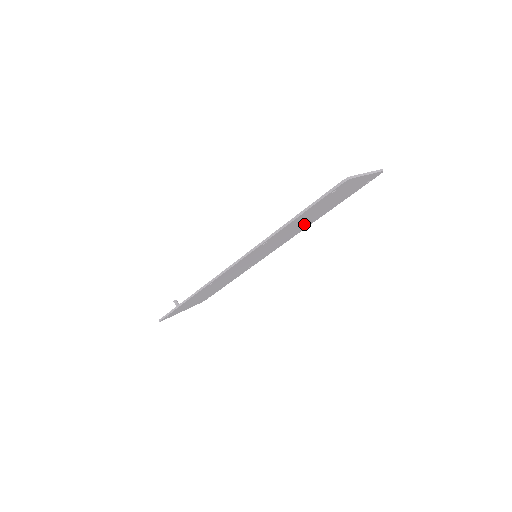
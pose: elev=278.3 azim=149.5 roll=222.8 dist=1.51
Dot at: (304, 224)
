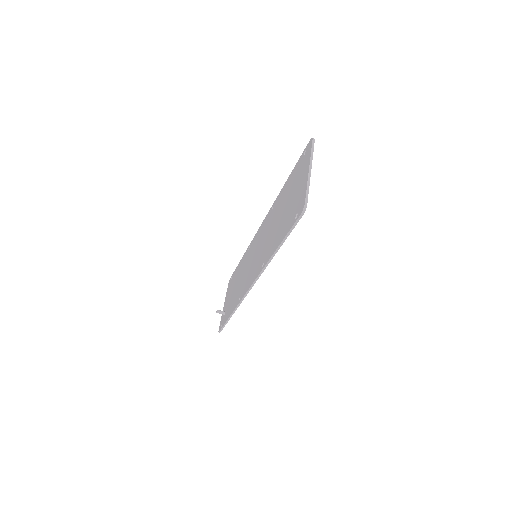
Dot at: occluded
